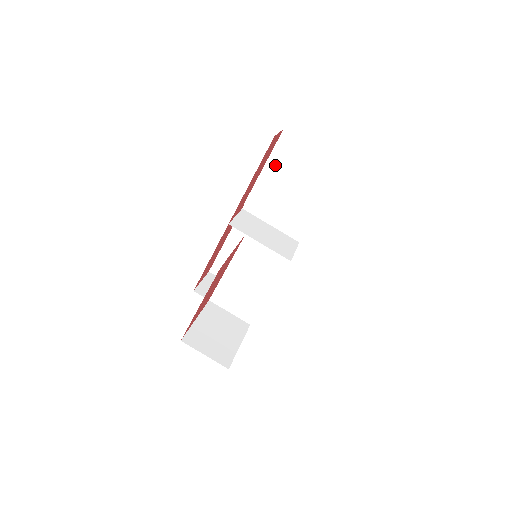
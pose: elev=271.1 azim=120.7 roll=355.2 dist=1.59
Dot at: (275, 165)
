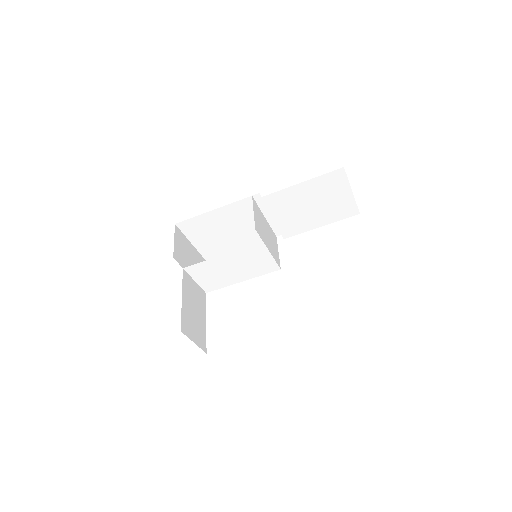
Dot at: (313, 186)
